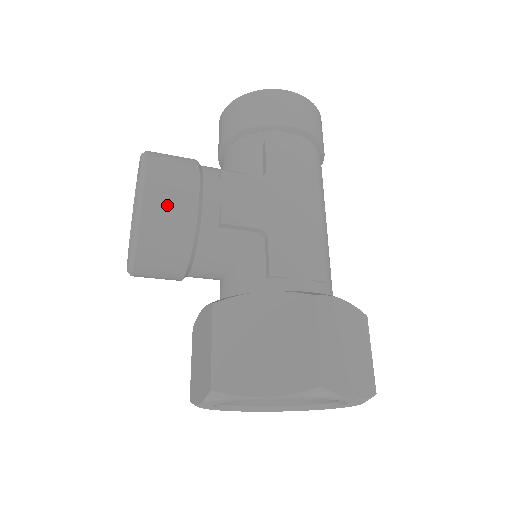
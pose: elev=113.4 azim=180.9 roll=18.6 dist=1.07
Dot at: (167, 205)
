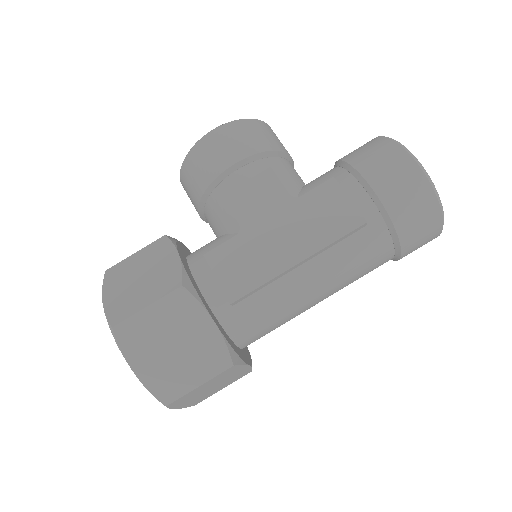
Dot at: (208, 155)
